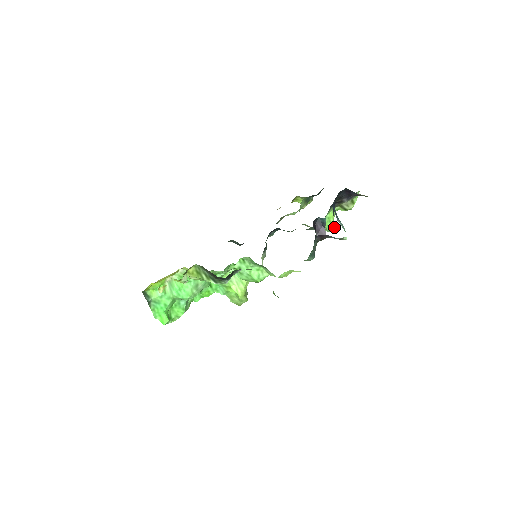
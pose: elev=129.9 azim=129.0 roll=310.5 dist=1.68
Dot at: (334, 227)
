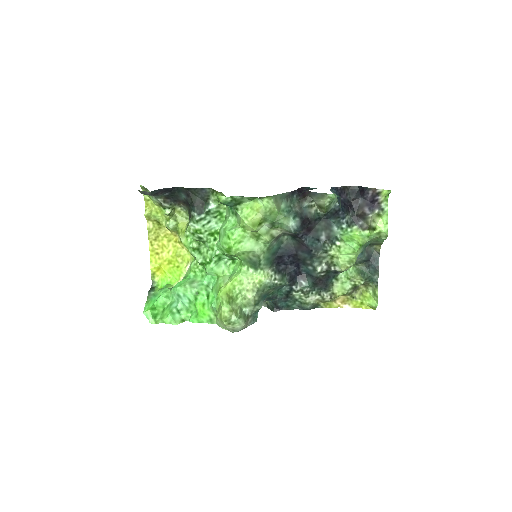
Dot at: (357, 245)
